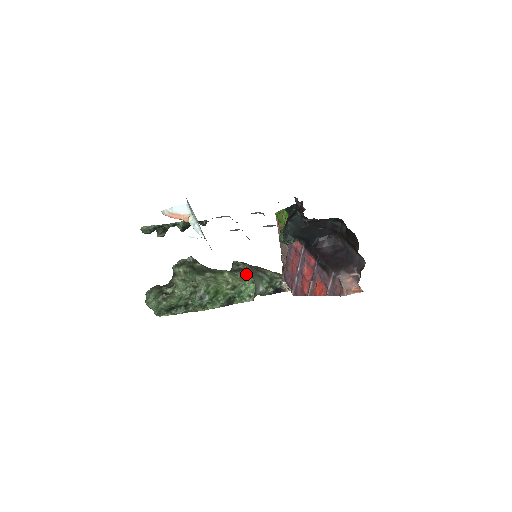
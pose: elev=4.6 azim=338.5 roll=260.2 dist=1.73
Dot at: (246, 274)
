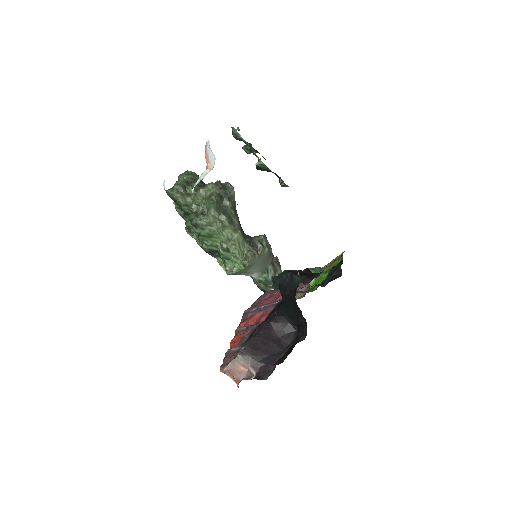
Dot at: (249, 254)
